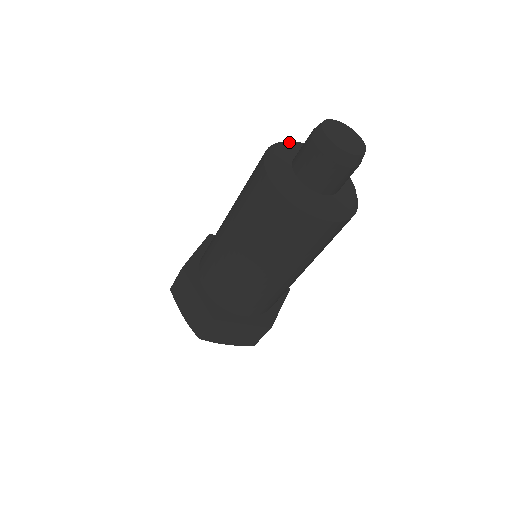
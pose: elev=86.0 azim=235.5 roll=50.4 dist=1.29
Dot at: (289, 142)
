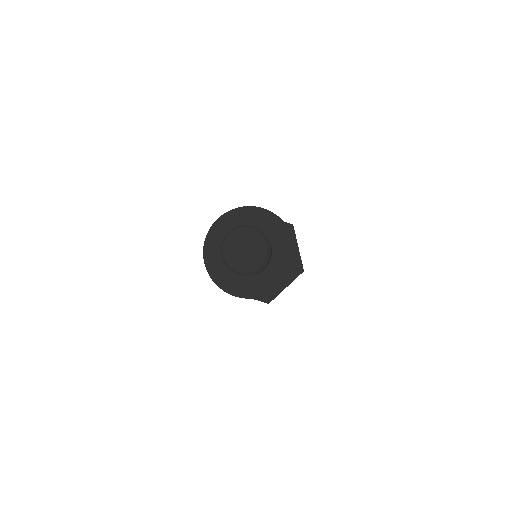
Dot at: (210, 241)
